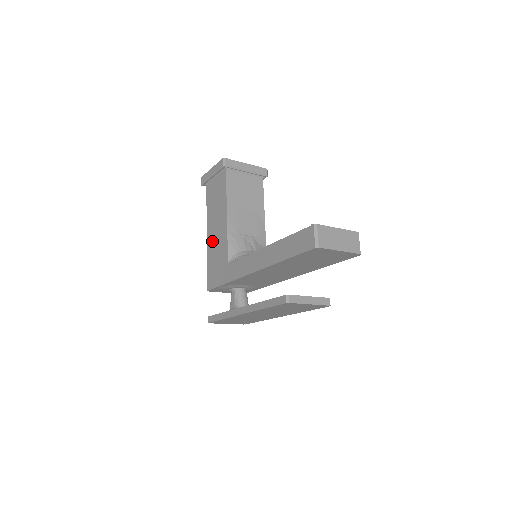
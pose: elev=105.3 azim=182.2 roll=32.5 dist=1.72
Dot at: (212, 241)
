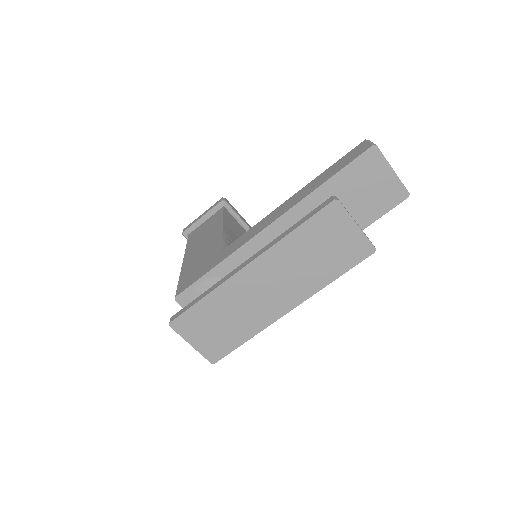
Dot at: (193, 257)
